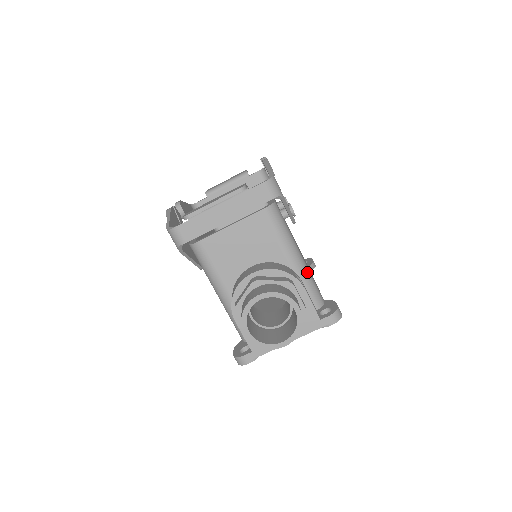
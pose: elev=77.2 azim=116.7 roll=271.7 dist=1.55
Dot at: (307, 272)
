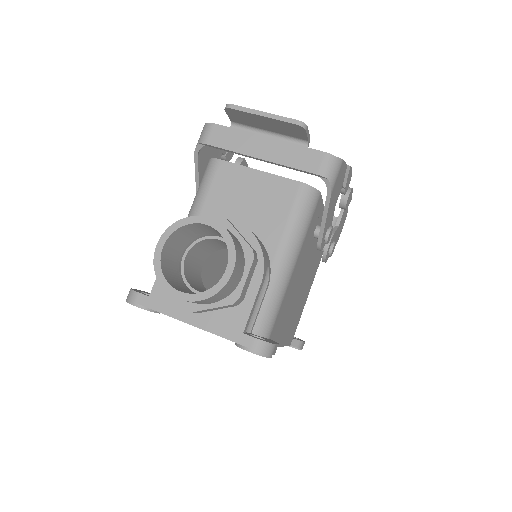
Dot at: (282, 287)
